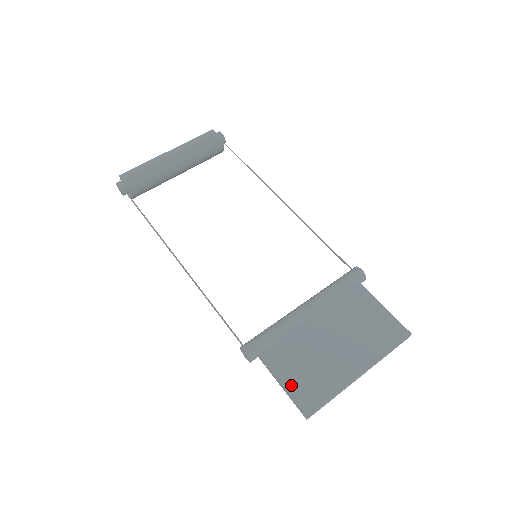
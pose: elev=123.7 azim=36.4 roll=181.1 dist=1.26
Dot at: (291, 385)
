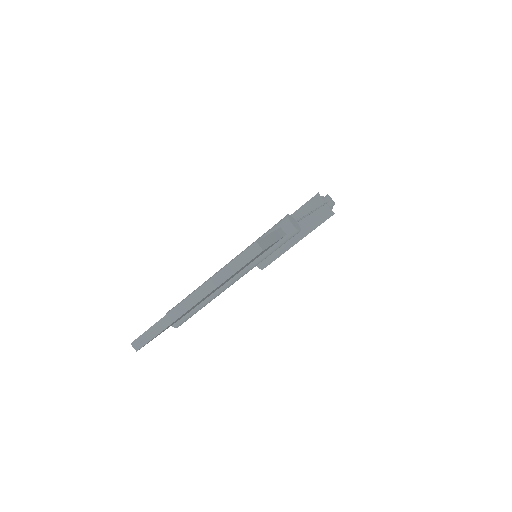
Dot at: occluded
